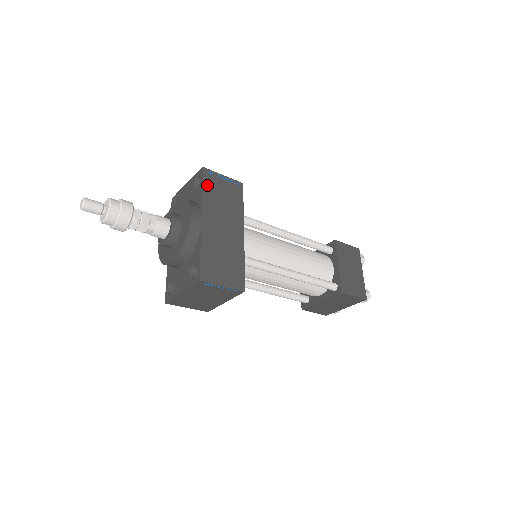
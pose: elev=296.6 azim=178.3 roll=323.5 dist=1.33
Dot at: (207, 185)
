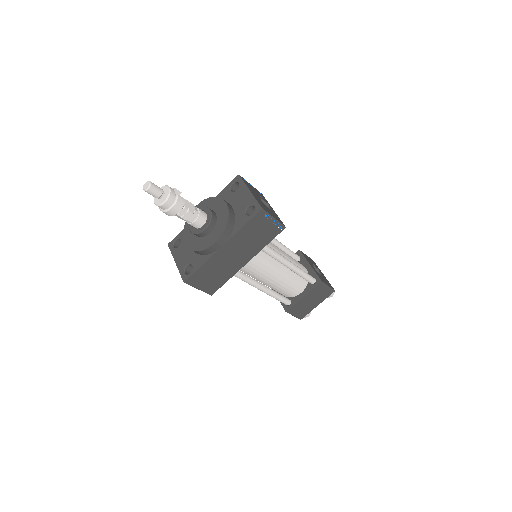
Dot at: (251, 223)
